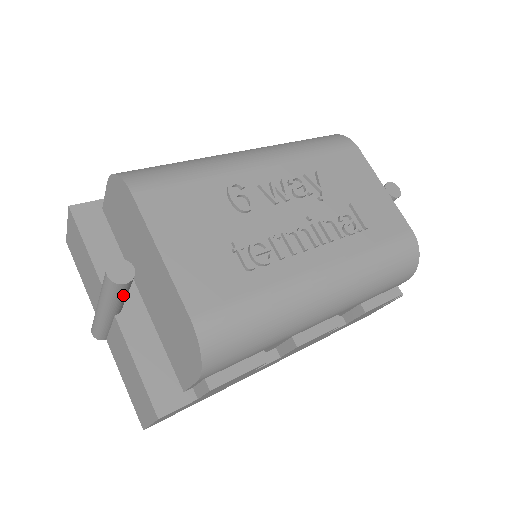
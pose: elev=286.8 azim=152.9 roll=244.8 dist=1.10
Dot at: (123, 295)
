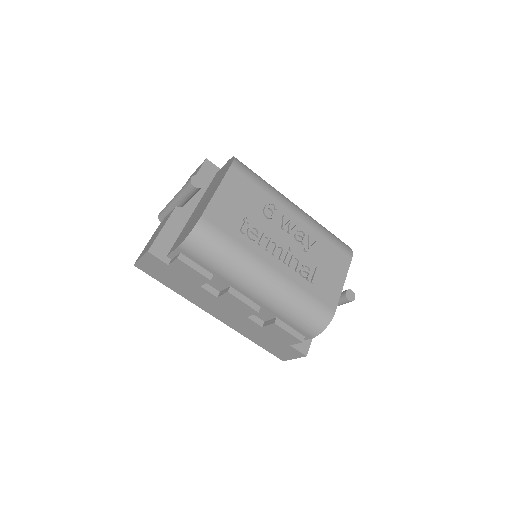
Dot at: (188, 194)
